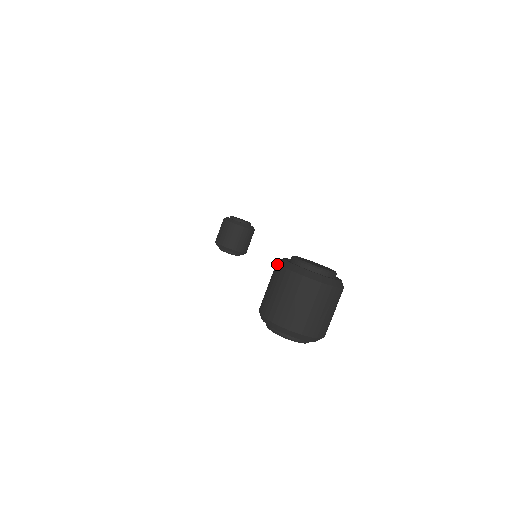
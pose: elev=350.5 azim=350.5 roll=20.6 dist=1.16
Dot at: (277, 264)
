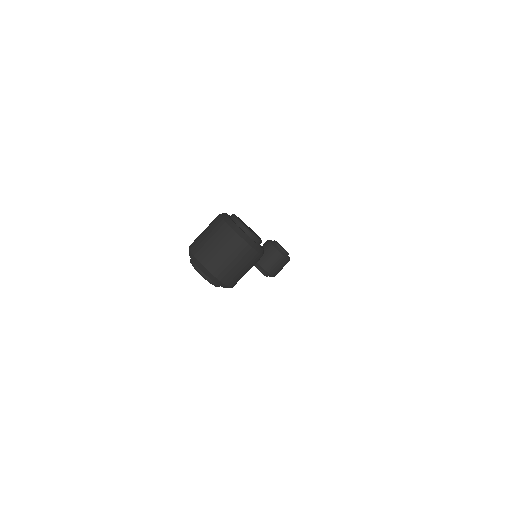
Dot at: occluded
